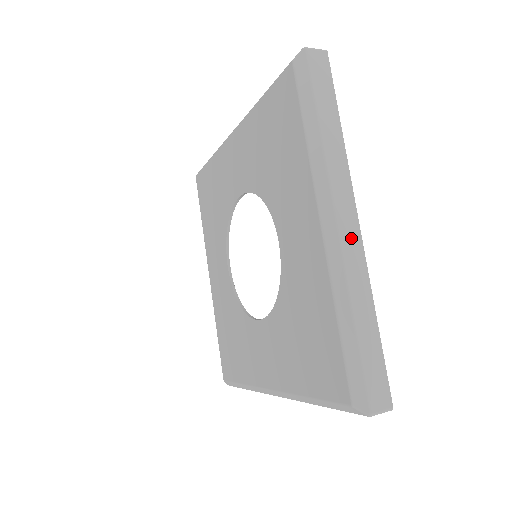
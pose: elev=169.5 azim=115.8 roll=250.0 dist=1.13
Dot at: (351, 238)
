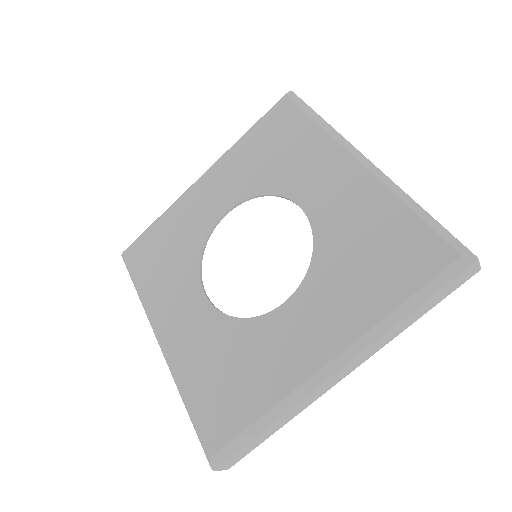
Dot at: occluded
